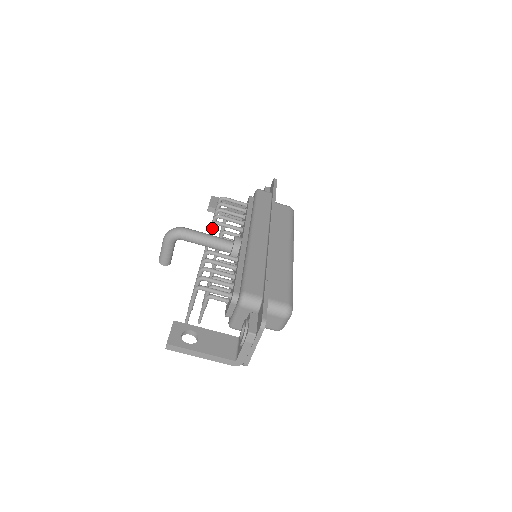
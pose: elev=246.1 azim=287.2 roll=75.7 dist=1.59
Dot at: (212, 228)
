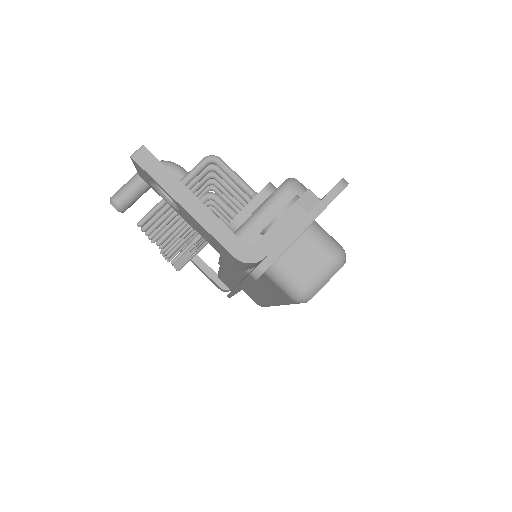
Dot at: occluded
